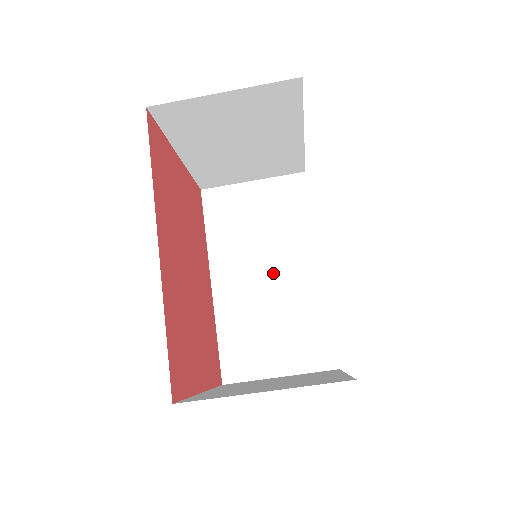
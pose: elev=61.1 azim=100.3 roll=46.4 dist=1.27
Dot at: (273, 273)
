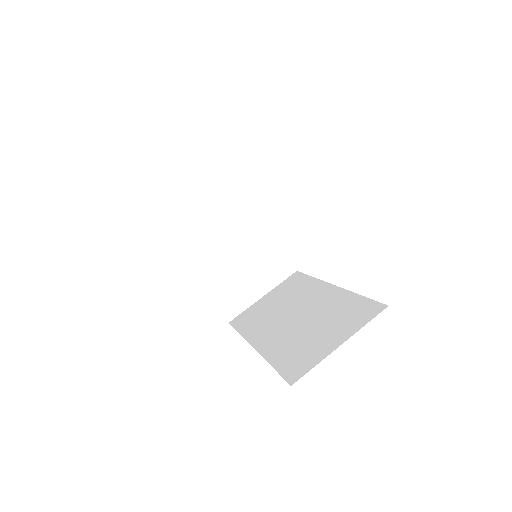
Dot at: (300, 312)
